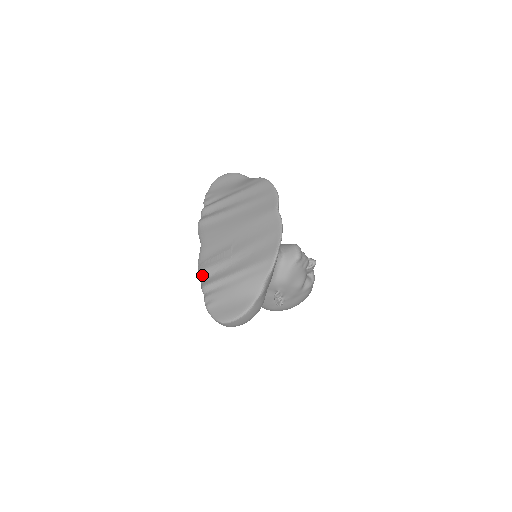
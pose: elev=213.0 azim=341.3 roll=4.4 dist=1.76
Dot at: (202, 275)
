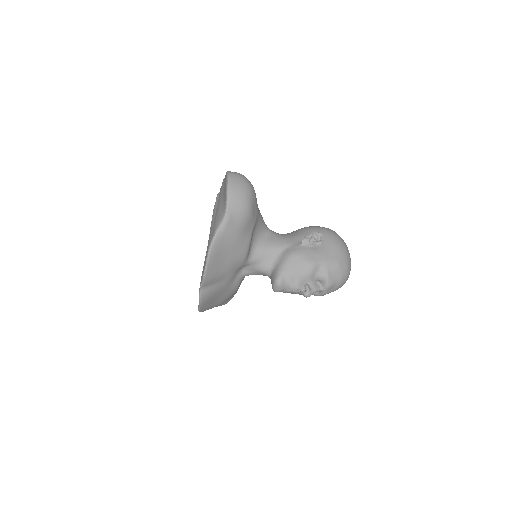
Dot at: occluded
